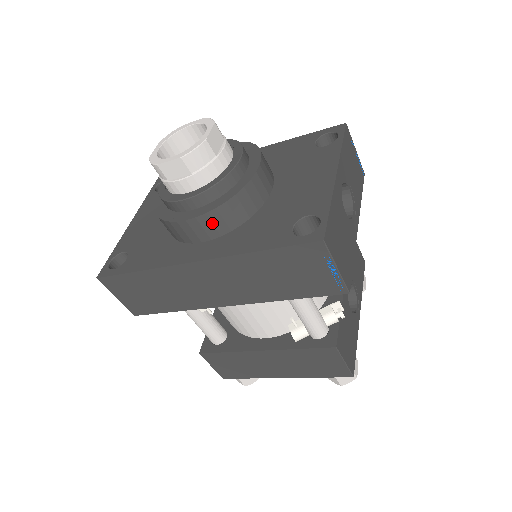
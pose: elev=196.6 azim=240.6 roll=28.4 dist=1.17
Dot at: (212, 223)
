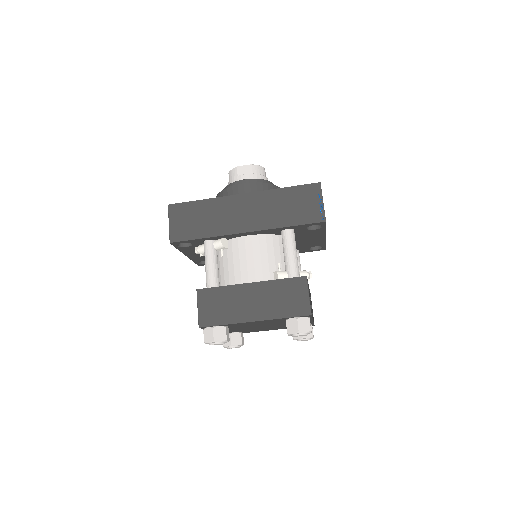
Dot at: (257, 189)
